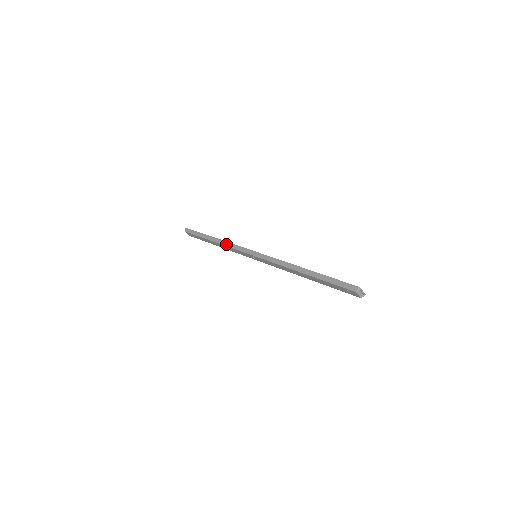
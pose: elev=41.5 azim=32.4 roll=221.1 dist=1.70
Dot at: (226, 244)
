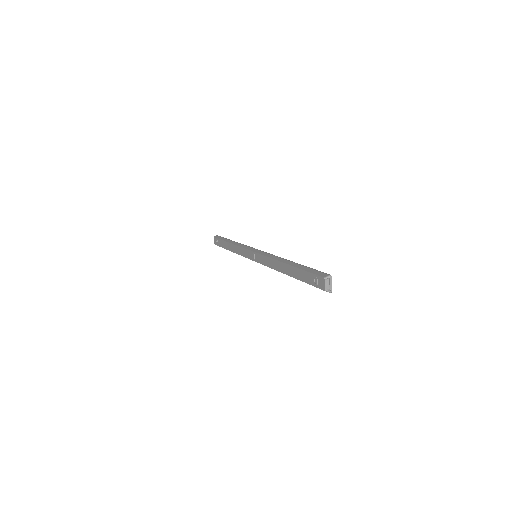
Dot at: (239, 244)
